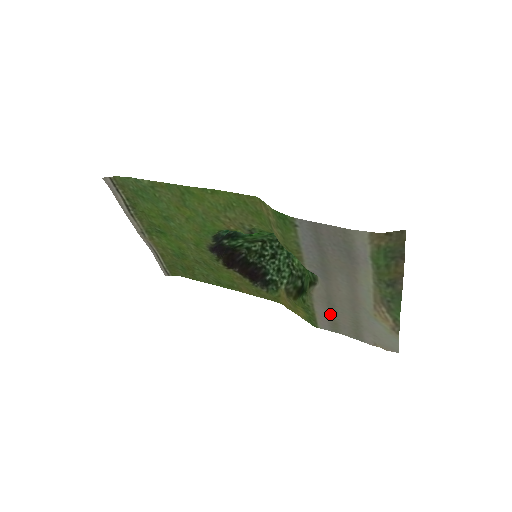
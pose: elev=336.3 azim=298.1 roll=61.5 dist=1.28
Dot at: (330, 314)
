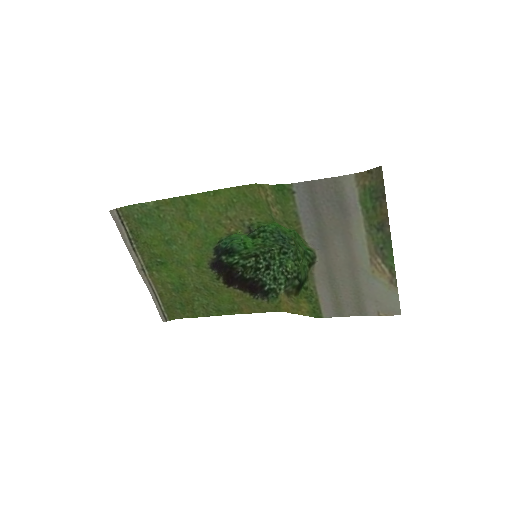
Dot at: (332, 292)
